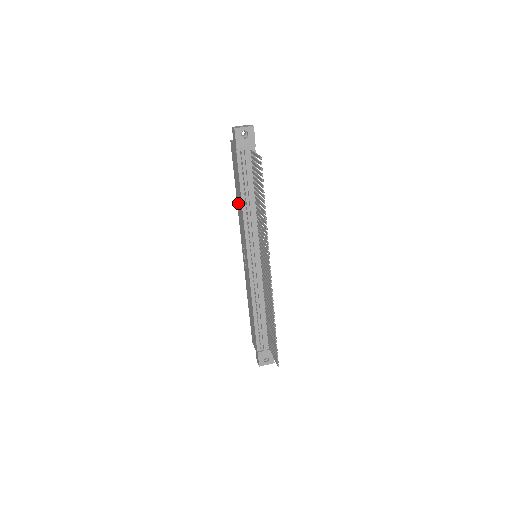
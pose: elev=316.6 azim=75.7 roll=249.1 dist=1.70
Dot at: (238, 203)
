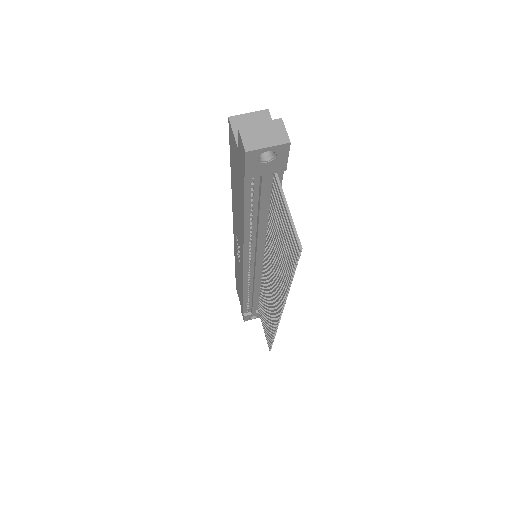
Dot at: (234, 202)
